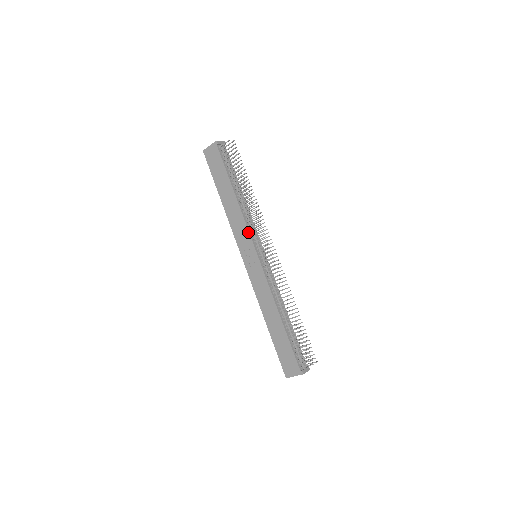
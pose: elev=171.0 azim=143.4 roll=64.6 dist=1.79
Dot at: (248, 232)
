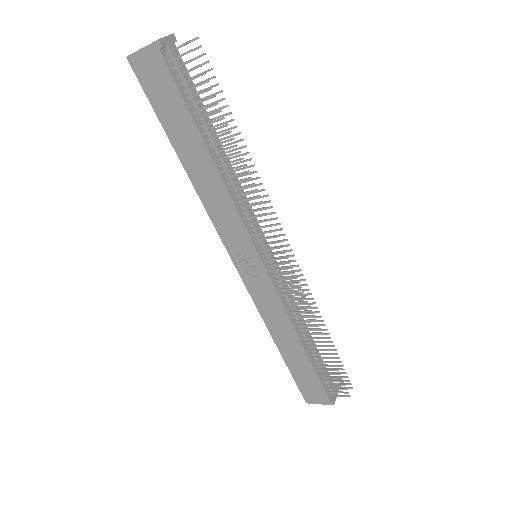
Dot at: (243, 226)
